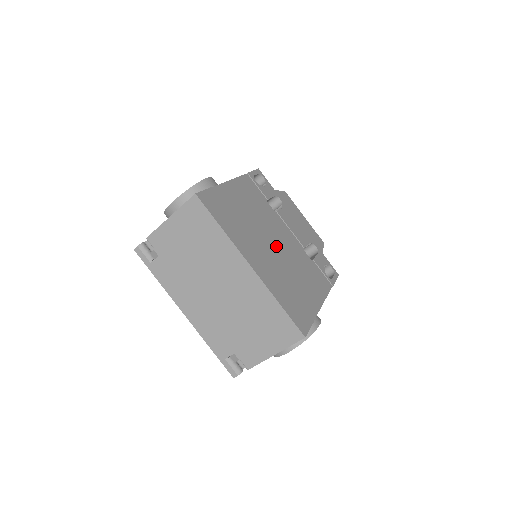
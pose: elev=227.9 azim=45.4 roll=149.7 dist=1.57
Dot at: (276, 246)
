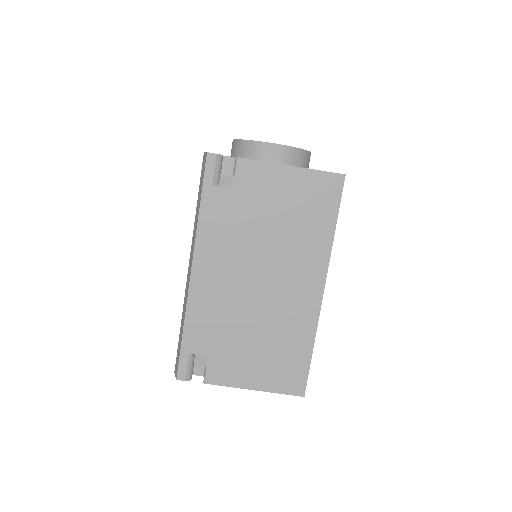
Dot at: occluded
